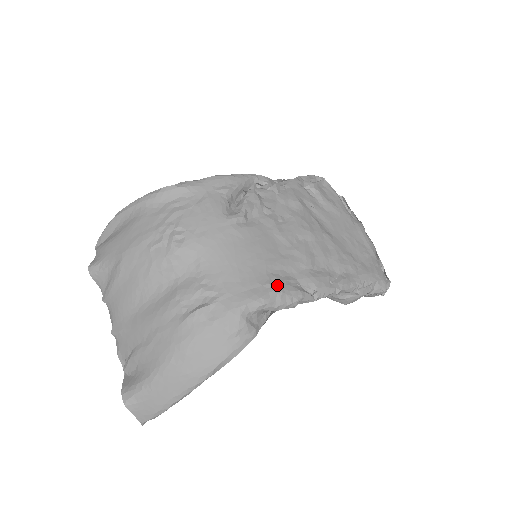
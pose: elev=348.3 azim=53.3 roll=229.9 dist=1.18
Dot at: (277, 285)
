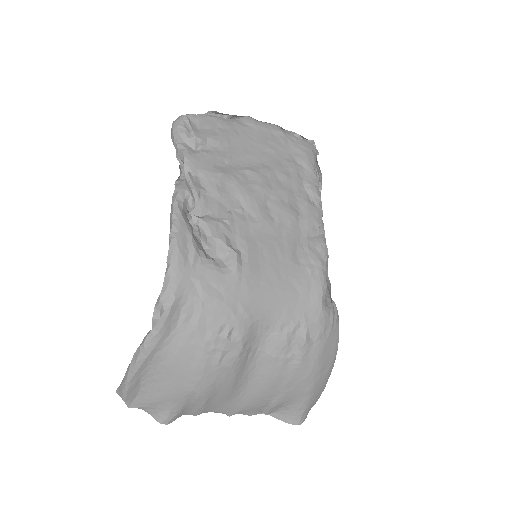
Dot at: (314, 263)
